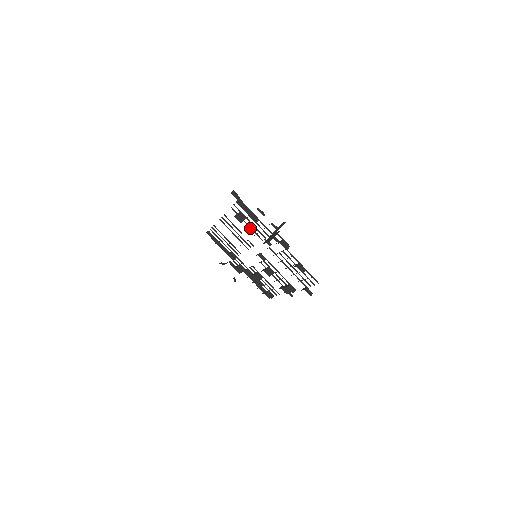
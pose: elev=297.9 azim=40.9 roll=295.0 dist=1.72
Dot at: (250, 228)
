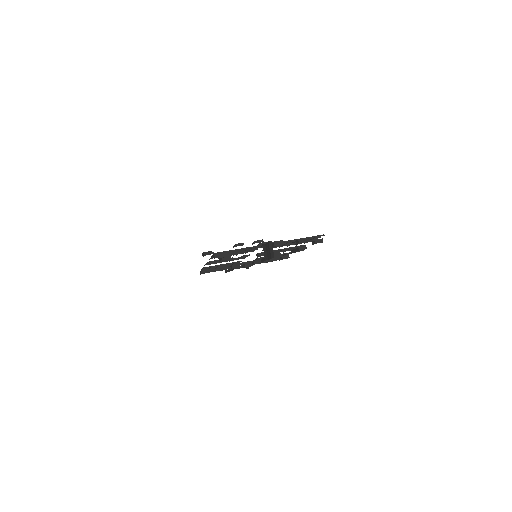
Dot at: occluded
